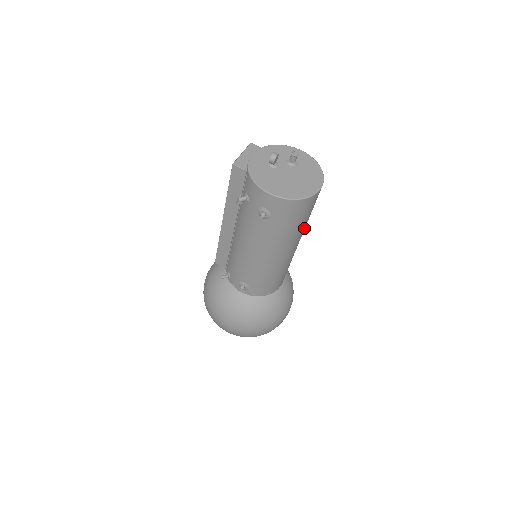
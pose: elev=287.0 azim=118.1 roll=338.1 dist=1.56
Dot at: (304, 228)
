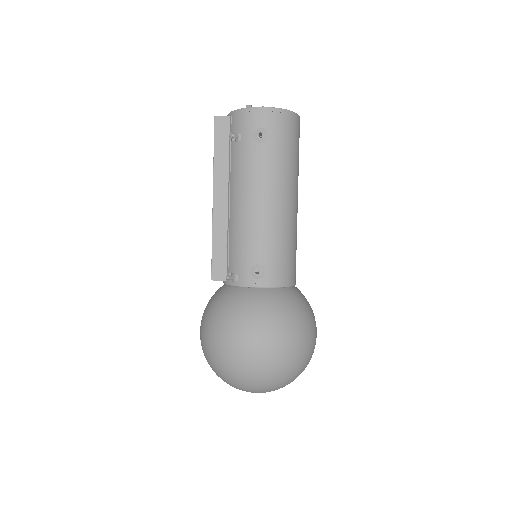
Dot at: occluded
